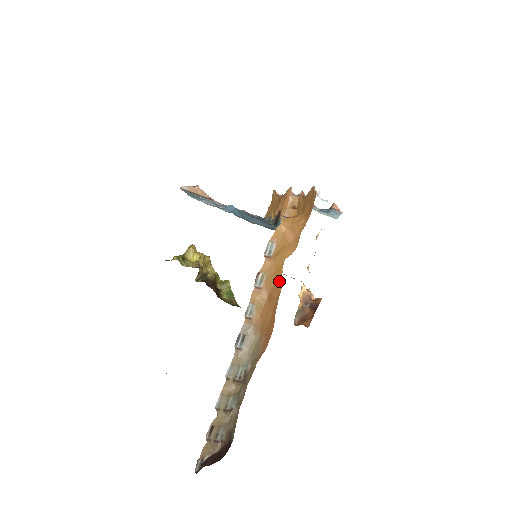
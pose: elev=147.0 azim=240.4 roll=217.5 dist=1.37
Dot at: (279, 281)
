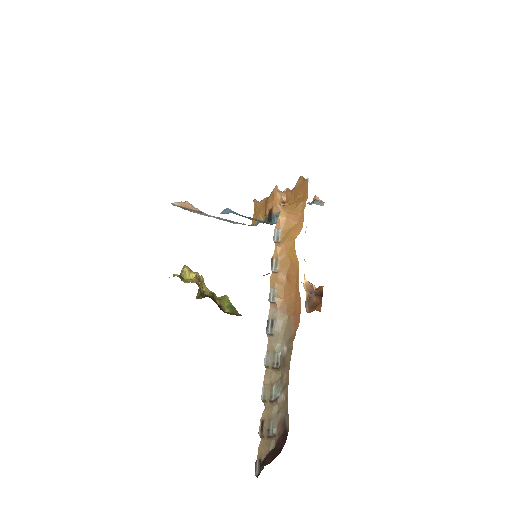
Dot at: (294, 260)
